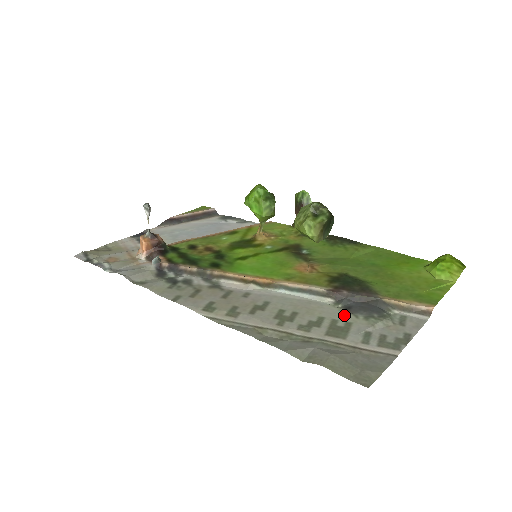
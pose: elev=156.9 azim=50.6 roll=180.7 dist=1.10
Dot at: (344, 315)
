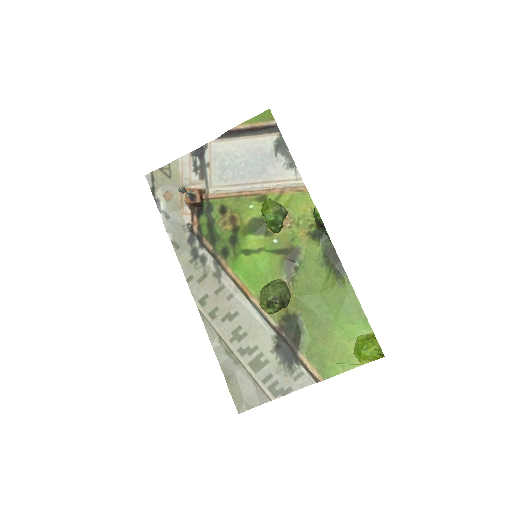
Dot at: (271, 352)
